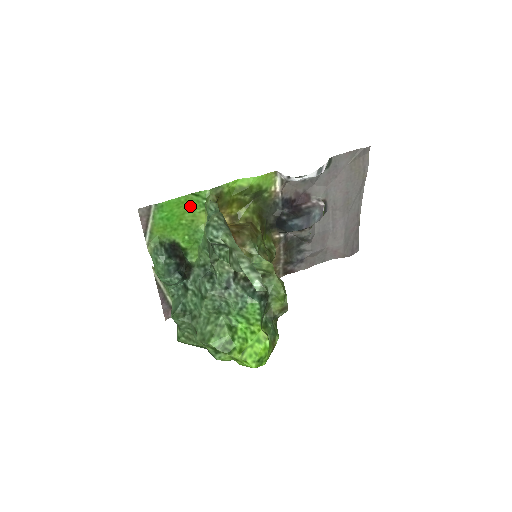
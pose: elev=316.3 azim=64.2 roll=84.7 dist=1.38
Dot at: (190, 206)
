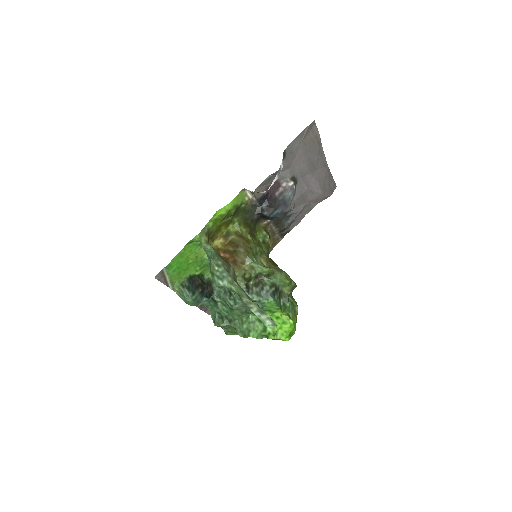
Dot at: (190, 251)
